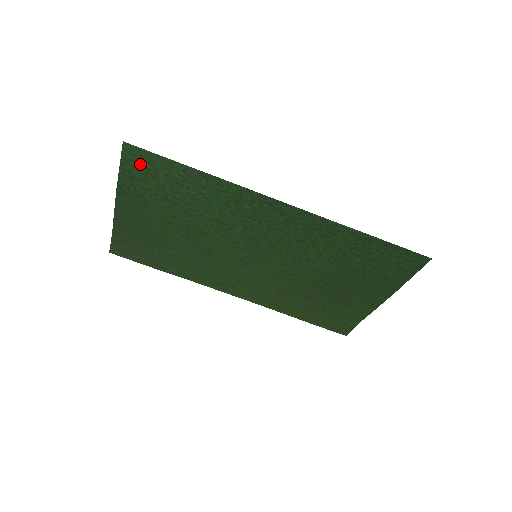
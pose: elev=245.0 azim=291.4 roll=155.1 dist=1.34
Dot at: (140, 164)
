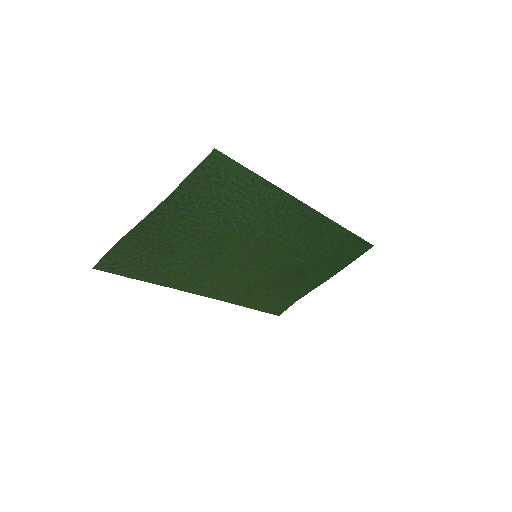
Dot at: (215, 172)
